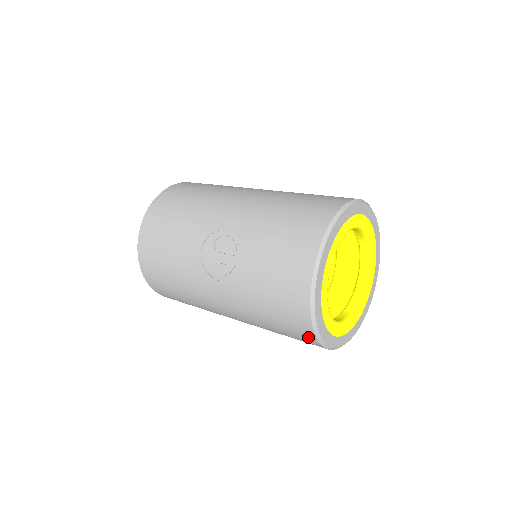
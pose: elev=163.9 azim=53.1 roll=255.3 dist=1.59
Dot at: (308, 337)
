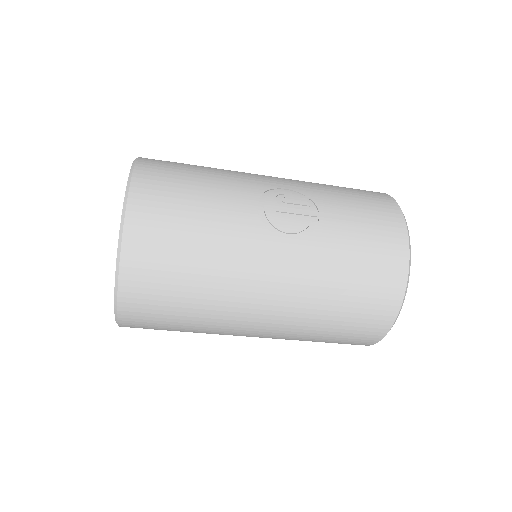
Dot at: (390, 304)
